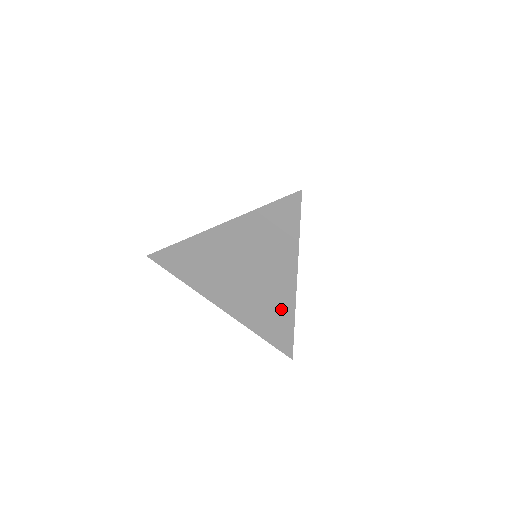
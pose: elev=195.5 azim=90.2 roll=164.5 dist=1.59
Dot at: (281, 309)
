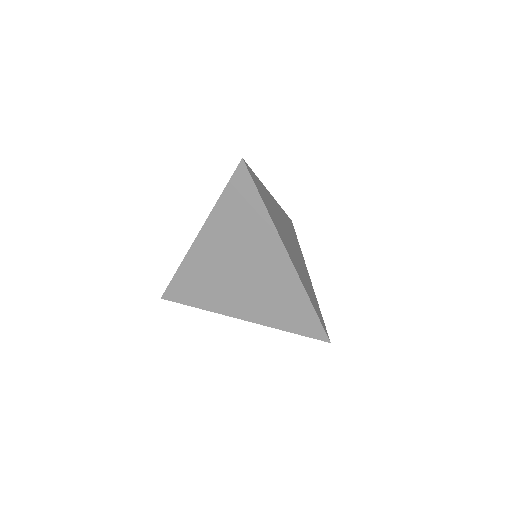
Dot at: (290, 290)
